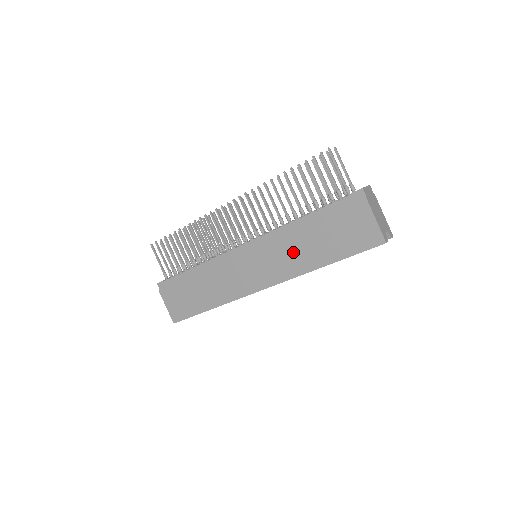
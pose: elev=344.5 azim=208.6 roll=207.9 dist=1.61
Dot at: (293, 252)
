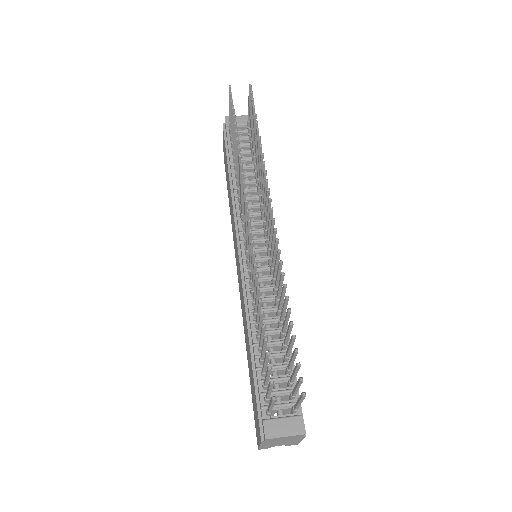
Dot at: occluded
